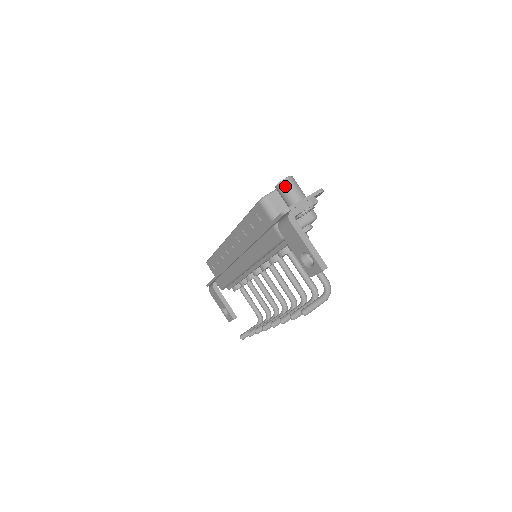
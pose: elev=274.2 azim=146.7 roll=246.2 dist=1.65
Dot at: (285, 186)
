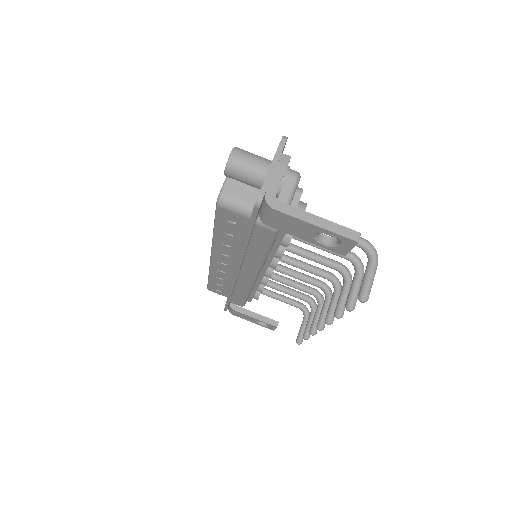
Dot at: (236, 167)
